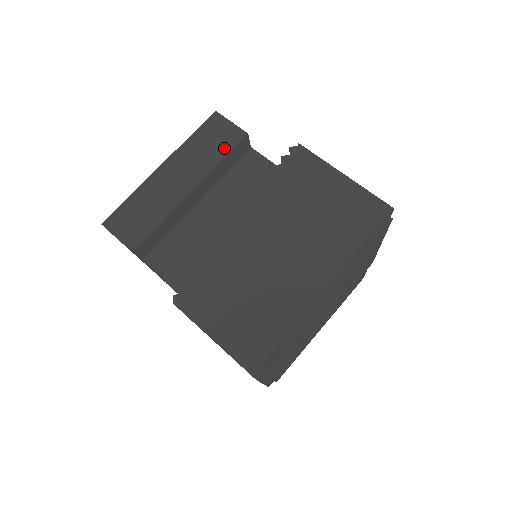
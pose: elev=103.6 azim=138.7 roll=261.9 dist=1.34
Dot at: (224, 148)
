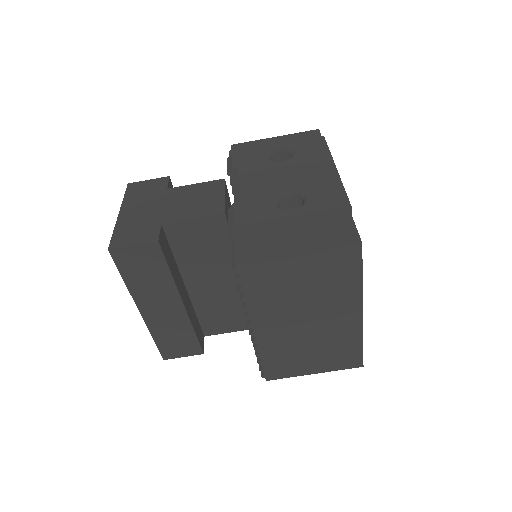
Dot at: (159, 266)
